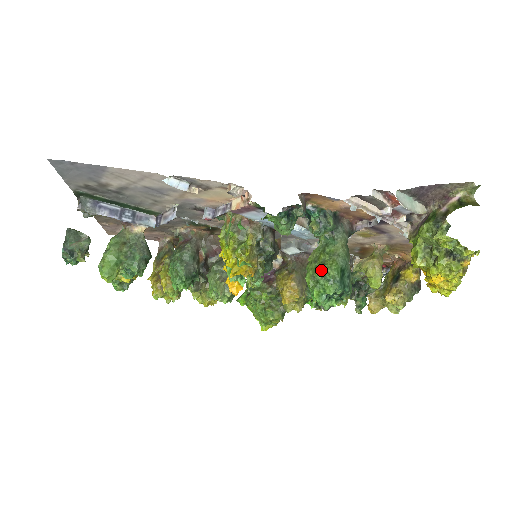
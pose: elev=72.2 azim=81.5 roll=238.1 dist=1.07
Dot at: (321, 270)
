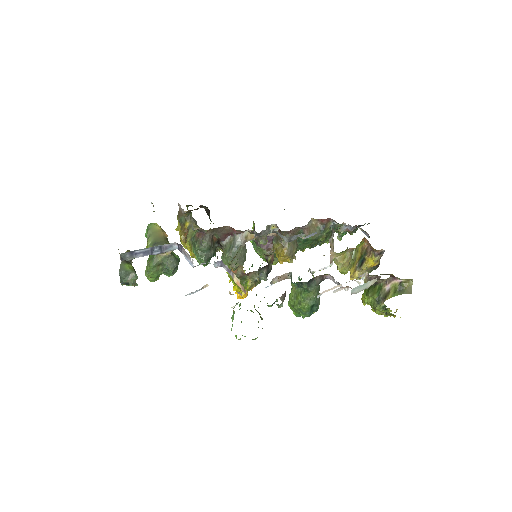
Dot at: (297, 308)
